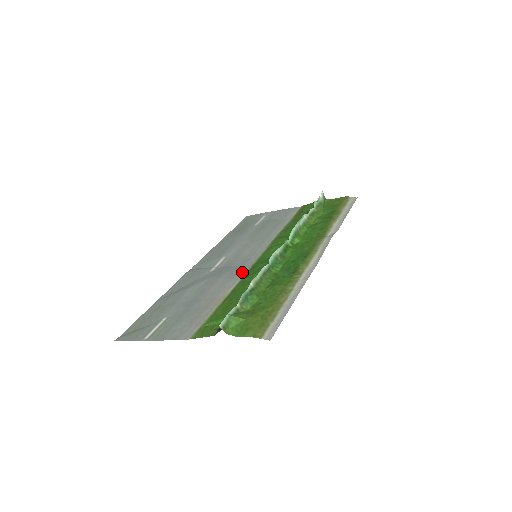
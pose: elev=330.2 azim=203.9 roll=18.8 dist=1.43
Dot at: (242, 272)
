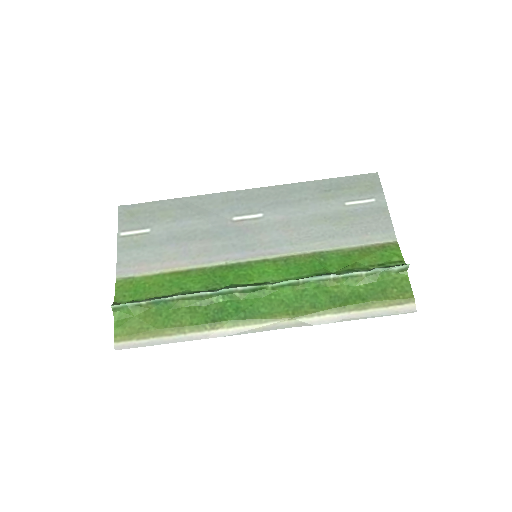
Dot at: (224, 259)
